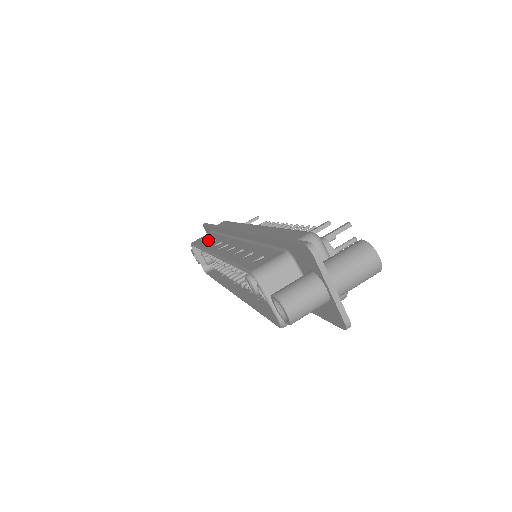
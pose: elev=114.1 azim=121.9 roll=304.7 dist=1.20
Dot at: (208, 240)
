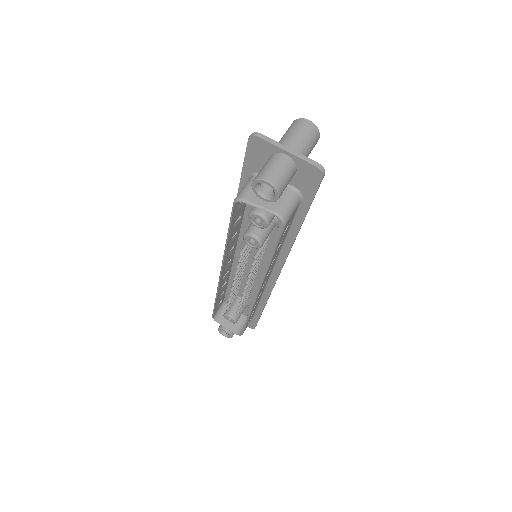
Dot at: occluded
